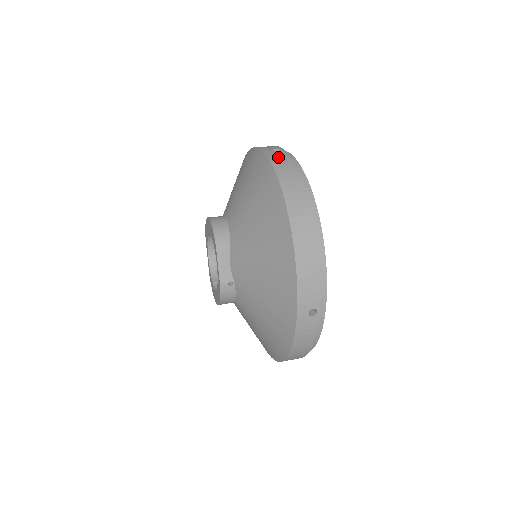
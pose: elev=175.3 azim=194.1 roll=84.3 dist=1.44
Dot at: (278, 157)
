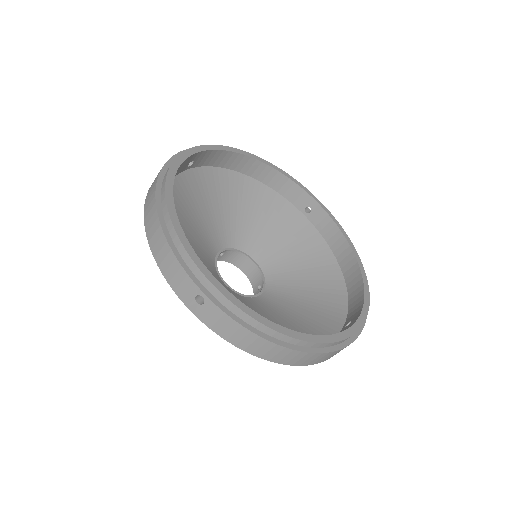
Dot at: occluded
